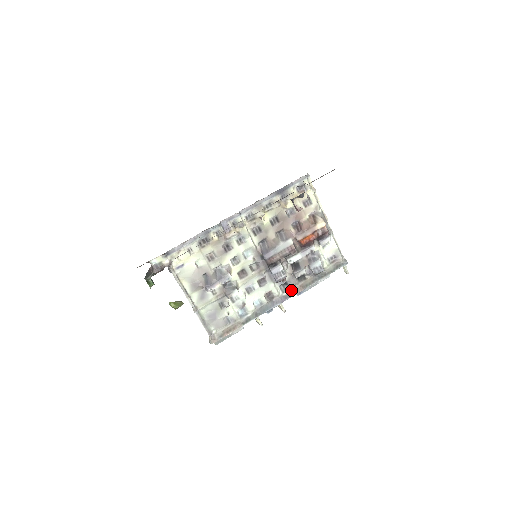
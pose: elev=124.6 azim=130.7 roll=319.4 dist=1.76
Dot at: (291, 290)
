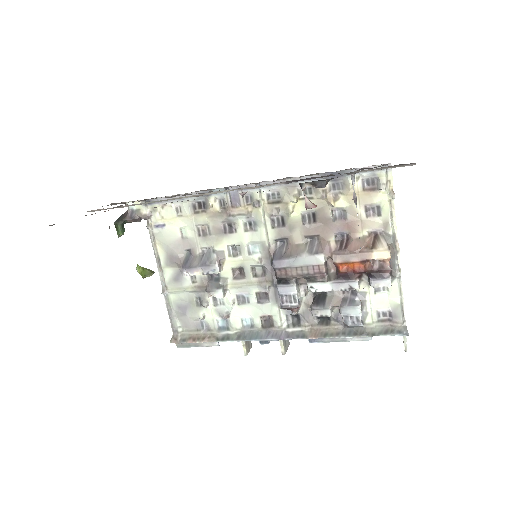
Dot at: (301, 329)
